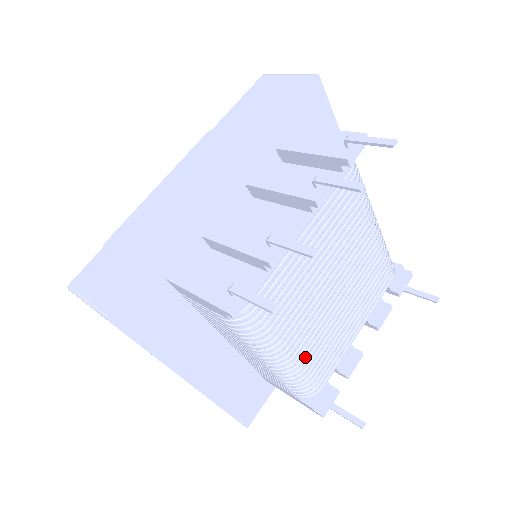
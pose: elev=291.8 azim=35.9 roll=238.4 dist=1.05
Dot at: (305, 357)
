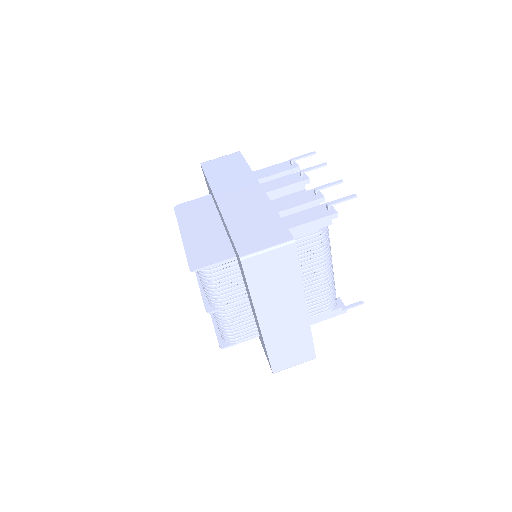
Dot at: occluded
